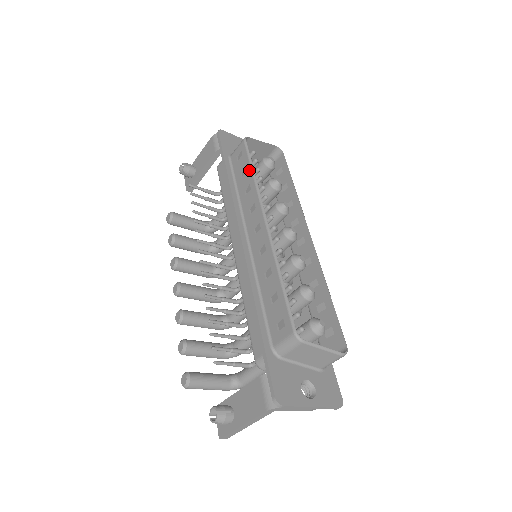
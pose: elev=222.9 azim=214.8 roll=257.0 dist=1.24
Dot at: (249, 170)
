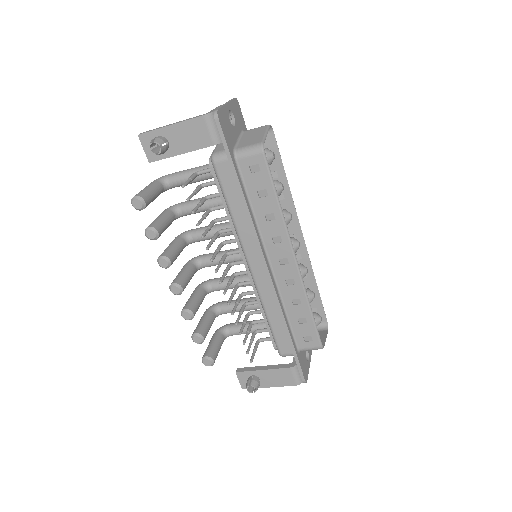
Dot at: (273, 197)
